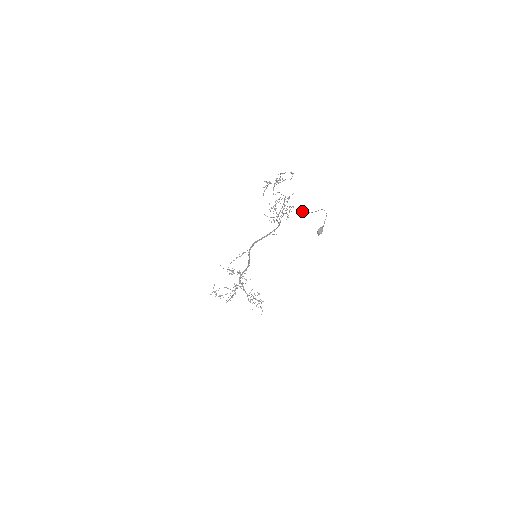
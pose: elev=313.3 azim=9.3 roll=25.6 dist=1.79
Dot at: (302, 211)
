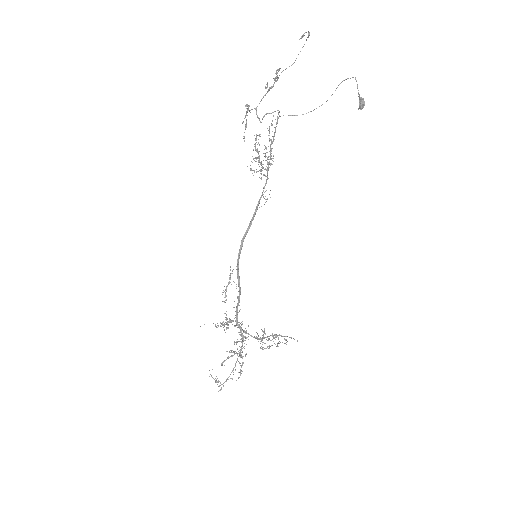
Dot at: (314, 109)
